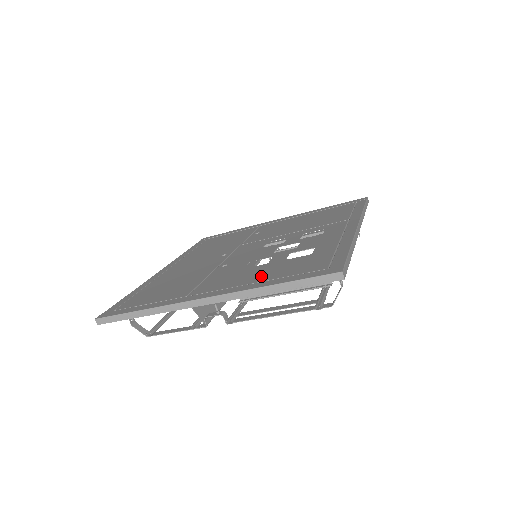
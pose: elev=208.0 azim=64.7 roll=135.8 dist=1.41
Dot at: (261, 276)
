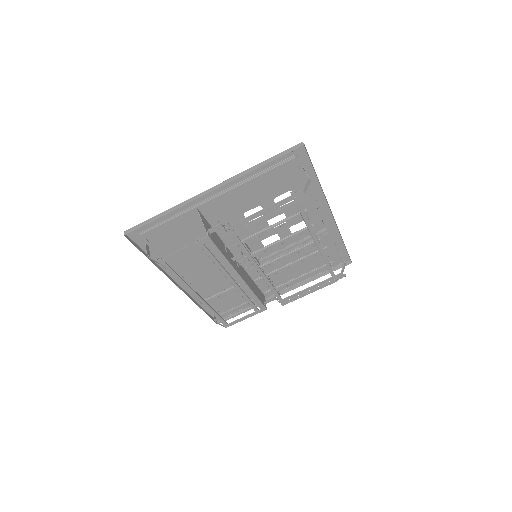
Dot at: (253, 186)
